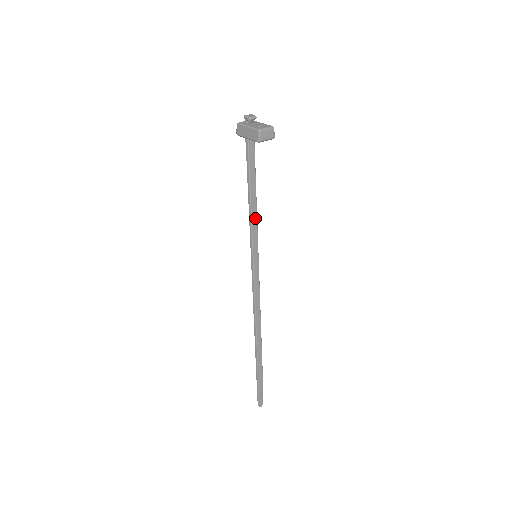
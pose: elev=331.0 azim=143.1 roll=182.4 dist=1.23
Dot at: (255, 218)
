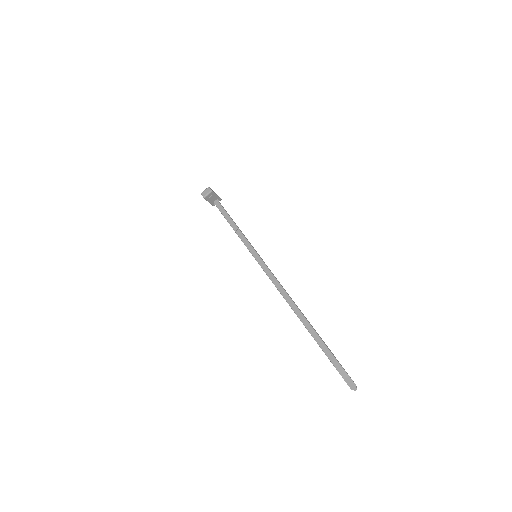
Dot at: (242, 235)
